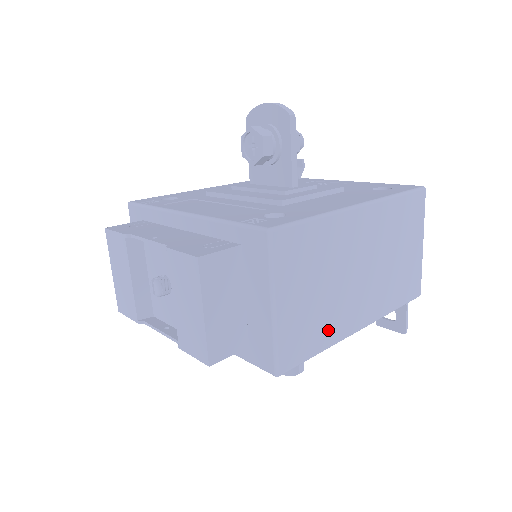
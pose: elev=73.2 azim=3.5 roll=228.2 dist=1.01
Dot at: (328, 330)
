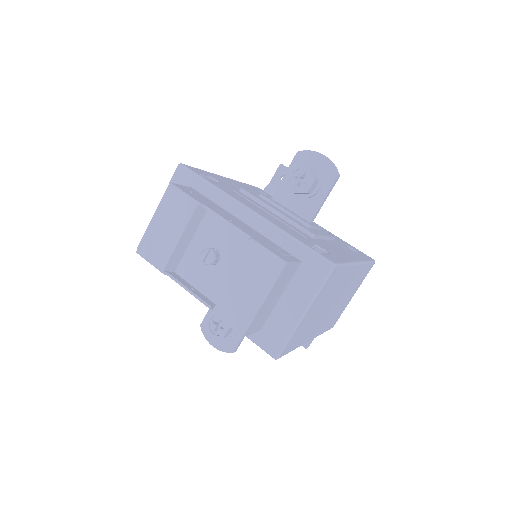
Dot at: (304, 337)
